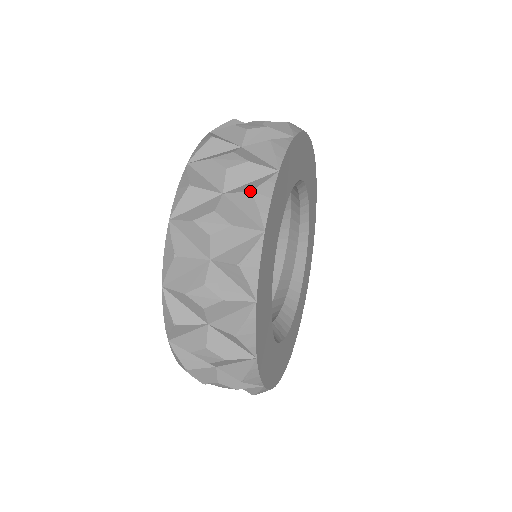
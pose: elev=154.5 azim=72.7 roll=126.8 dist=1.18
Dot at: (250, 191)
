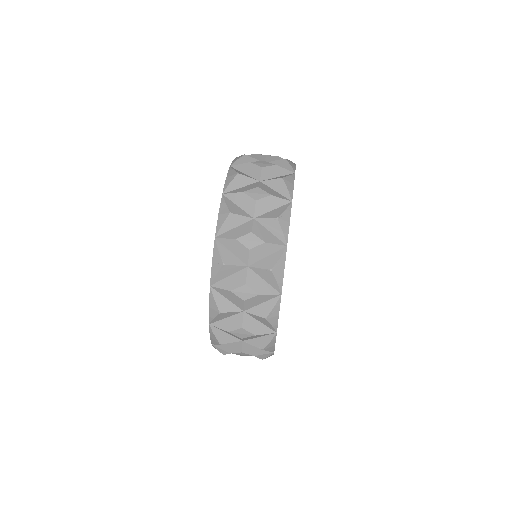
Dot at: (281, 178)
